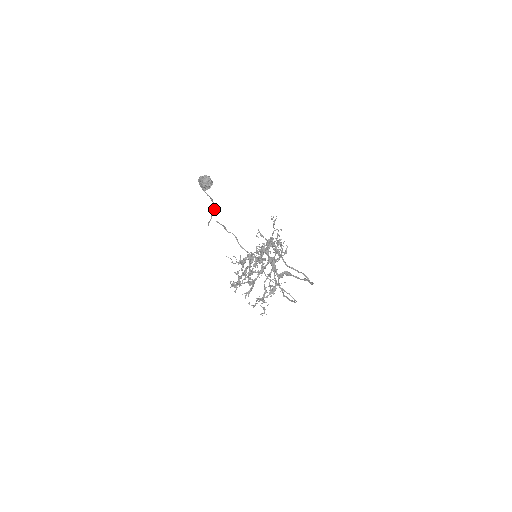
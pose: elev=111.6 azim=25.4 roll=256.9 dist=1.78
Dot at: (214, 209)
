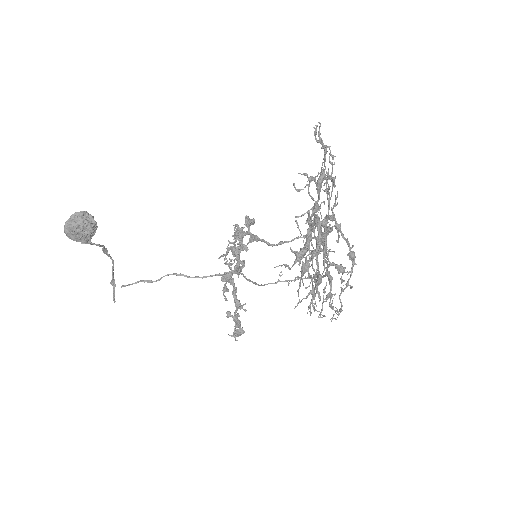
Dot at: (113, 266)
